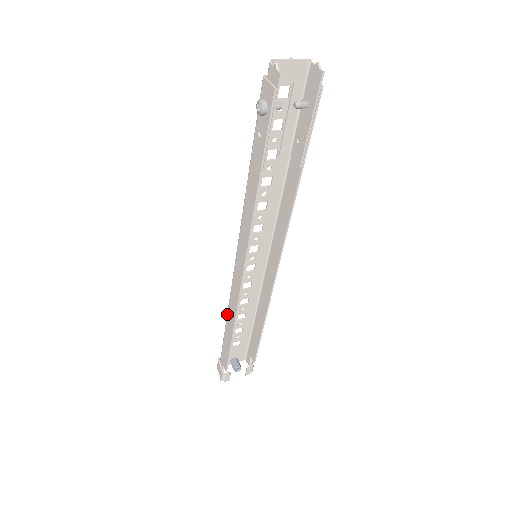
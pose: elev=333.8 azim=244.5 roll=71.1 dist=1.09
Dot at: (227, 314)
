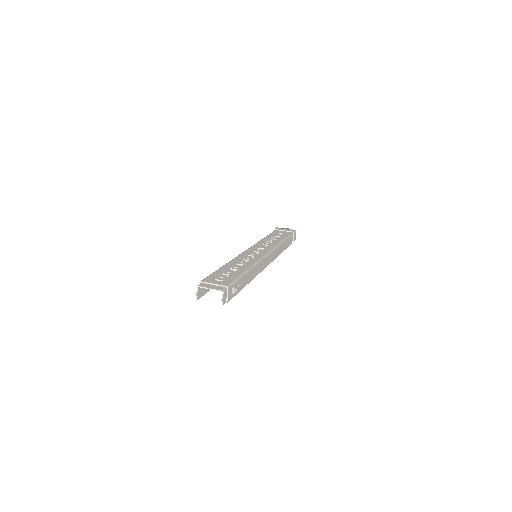
Dot at: occluded
